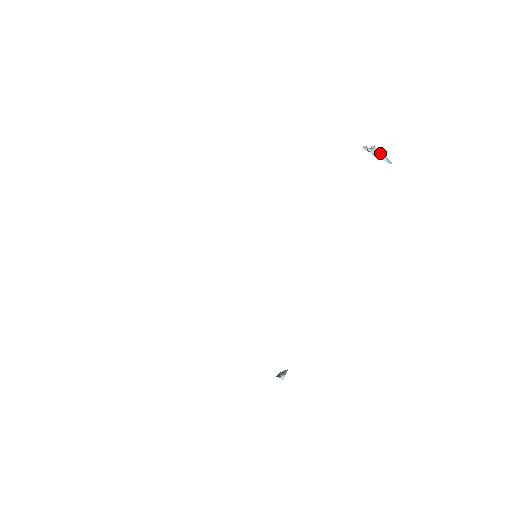
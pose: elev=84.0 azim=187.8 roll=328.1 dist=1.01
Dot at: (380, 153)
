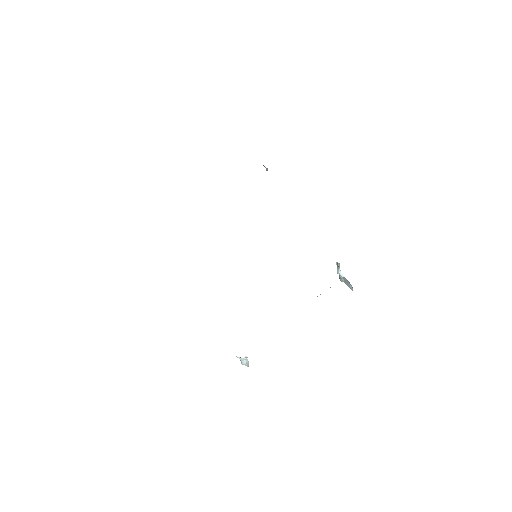
Dot at: (345, 280)
